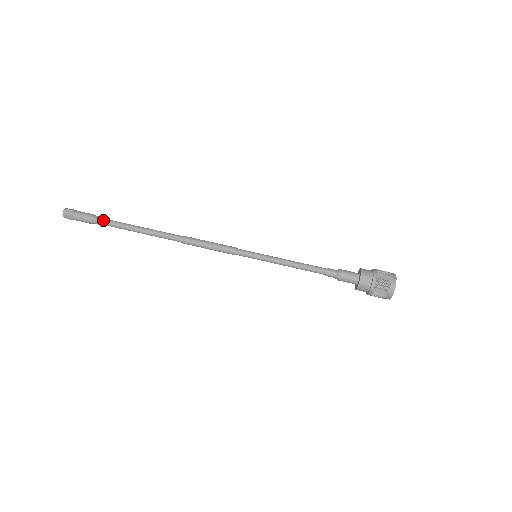
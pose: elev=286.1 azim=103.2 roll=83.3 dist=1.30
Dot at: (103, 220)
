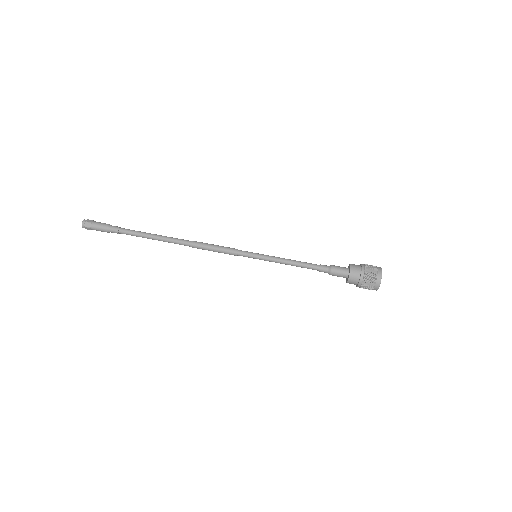
Dot at: (118, 230)
